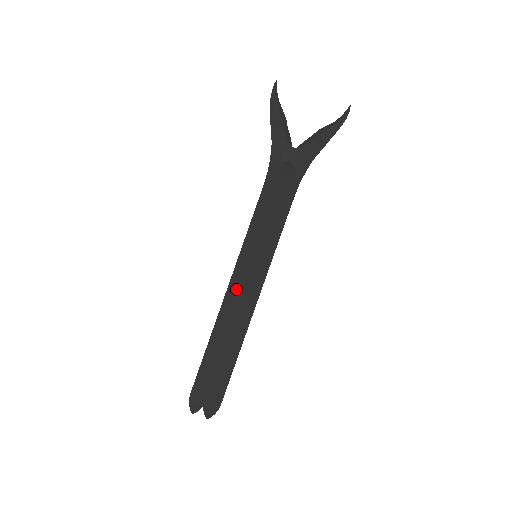
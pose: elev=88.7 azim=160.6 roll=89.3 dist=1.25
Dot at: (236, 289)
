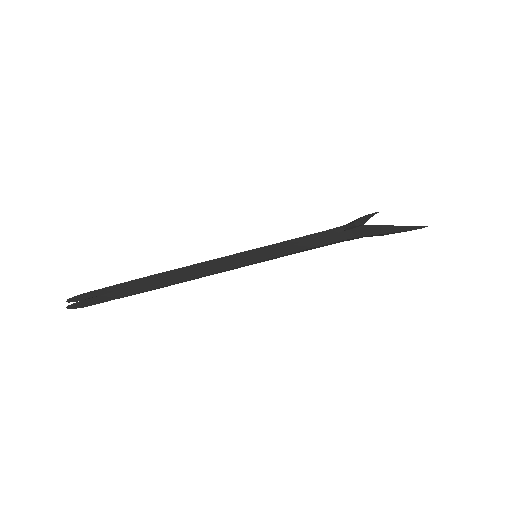
Dot at: (216, 259)
